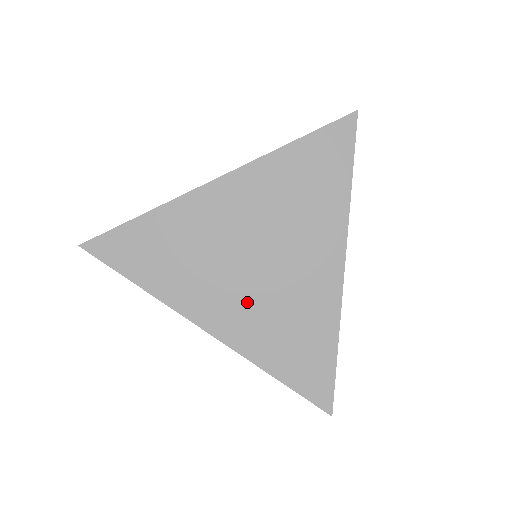
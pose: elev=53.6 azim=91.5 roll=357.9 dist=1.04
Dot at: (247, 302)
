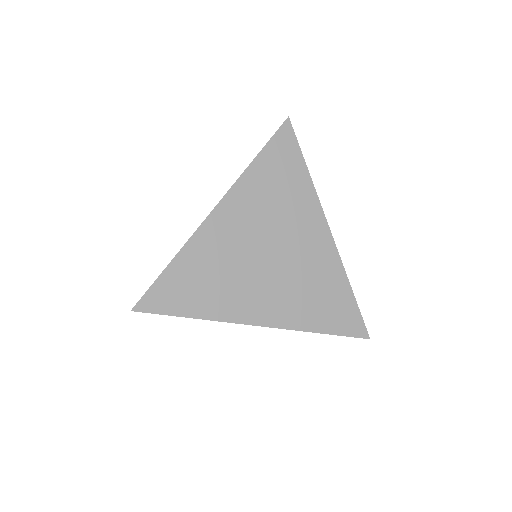
Dot at: occluded
